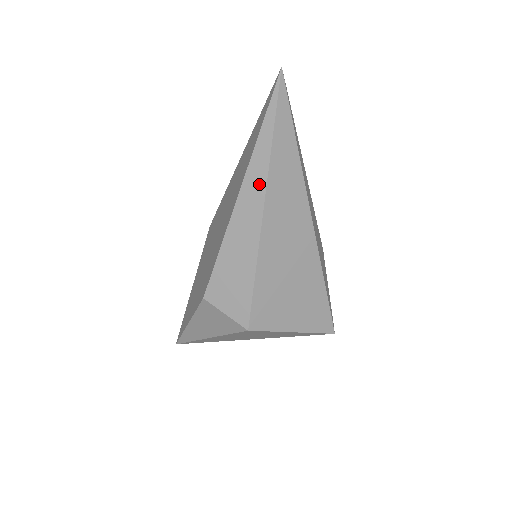
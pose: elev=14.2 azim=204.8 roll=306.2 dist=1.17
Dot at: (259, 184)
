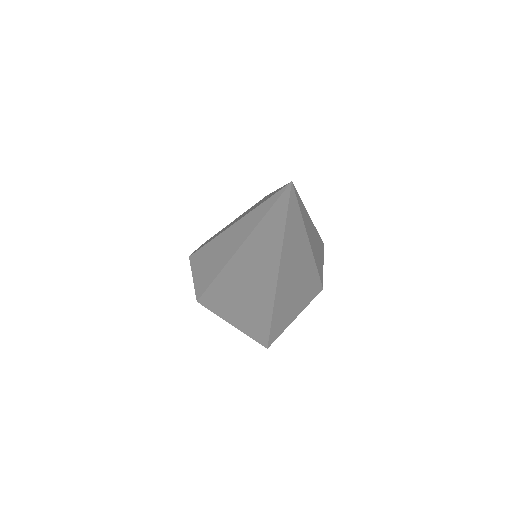
Dot at: (241, 236)
